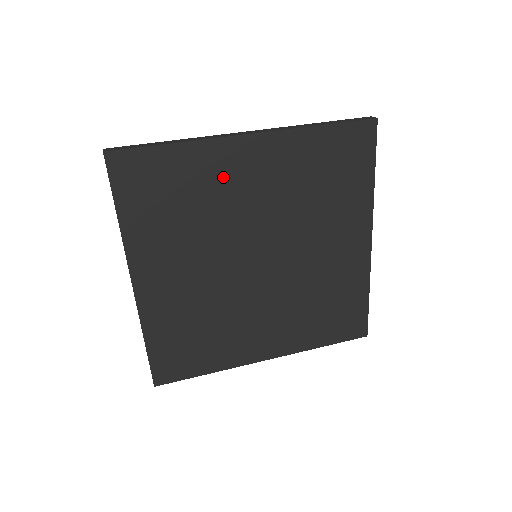
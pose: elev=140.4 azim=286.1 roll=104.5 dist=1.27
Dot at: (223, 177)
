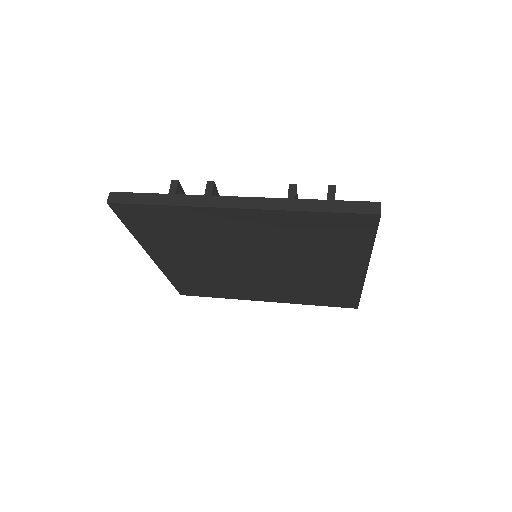
Dot at: (215, 226)
